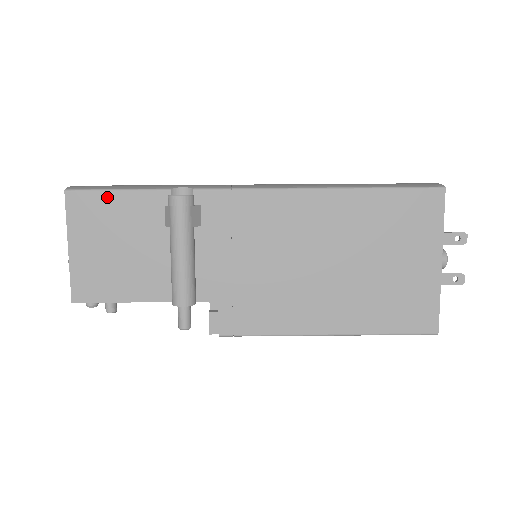
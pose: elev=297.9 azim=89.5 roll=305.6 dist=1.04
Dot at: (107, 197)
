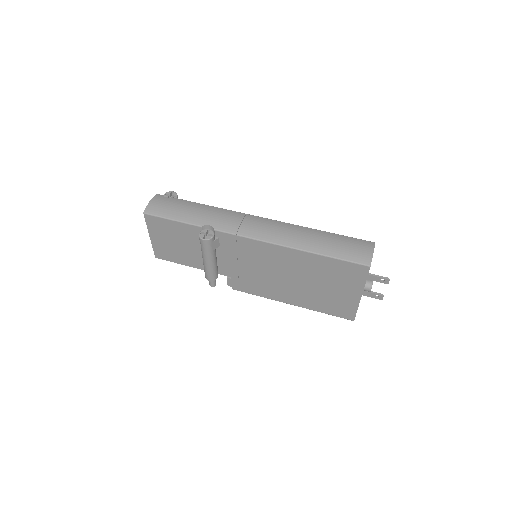
Dot at: (167, 222)
